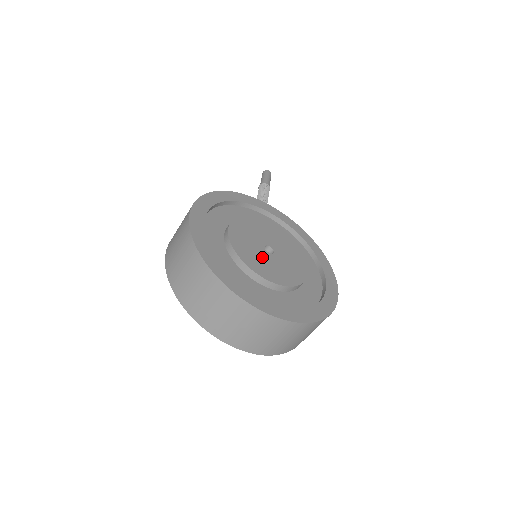
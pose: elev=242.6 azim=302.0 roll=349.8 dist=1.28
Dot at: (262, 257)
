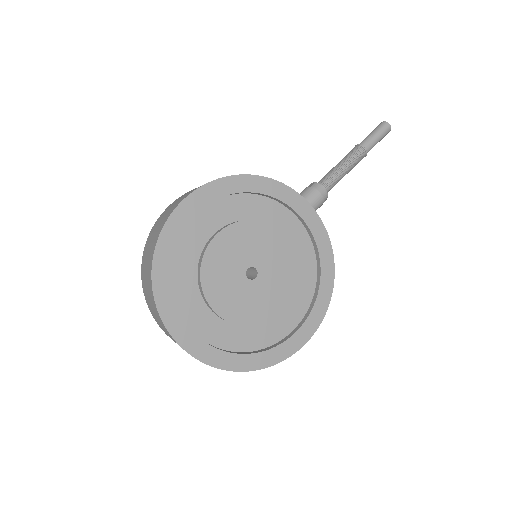
Dot at: (232, 282)
